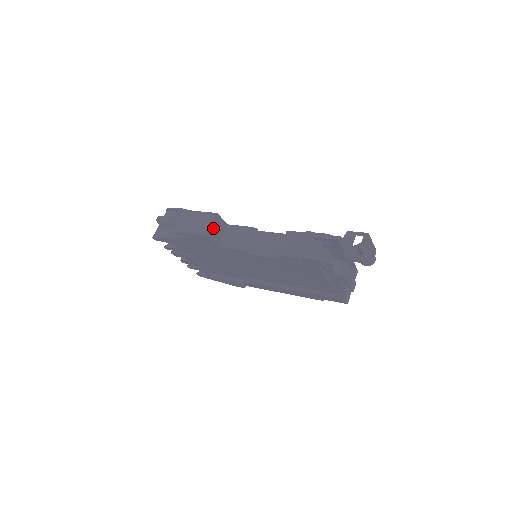
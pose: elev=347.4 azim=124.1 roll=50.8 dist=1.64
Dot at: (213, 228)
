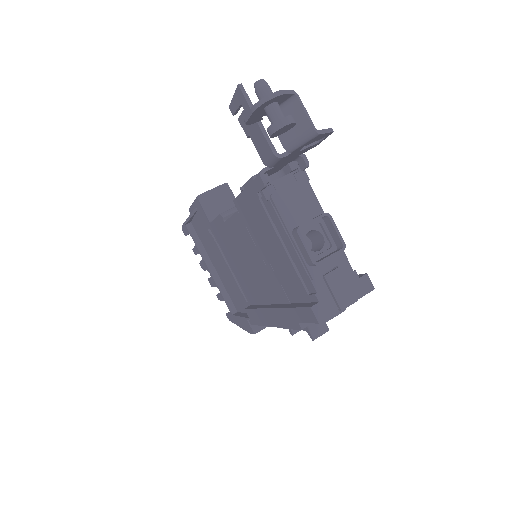
Dot at: (213, 196)
